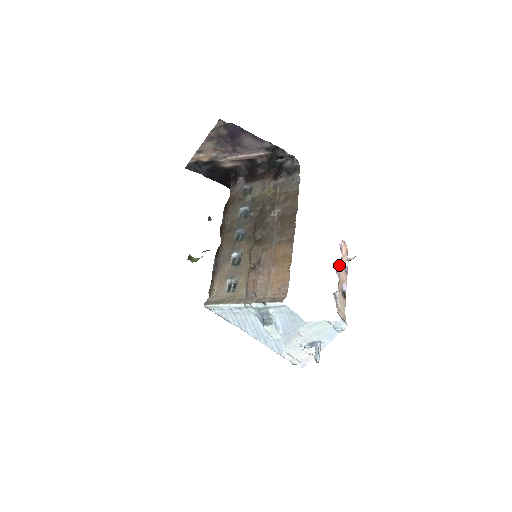
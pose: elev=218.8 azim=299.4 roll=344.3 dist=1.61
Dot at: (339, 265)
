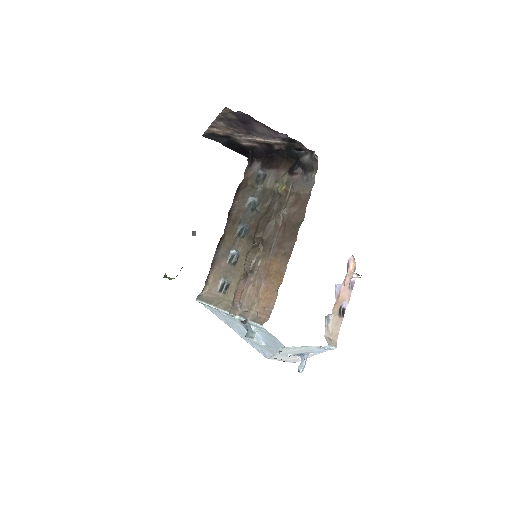
Dot at: (341, 284)
